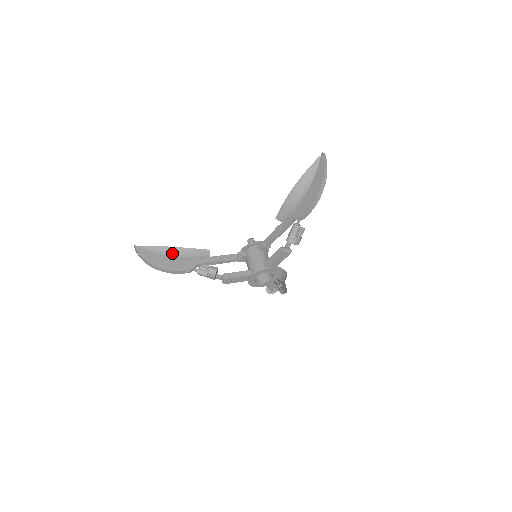
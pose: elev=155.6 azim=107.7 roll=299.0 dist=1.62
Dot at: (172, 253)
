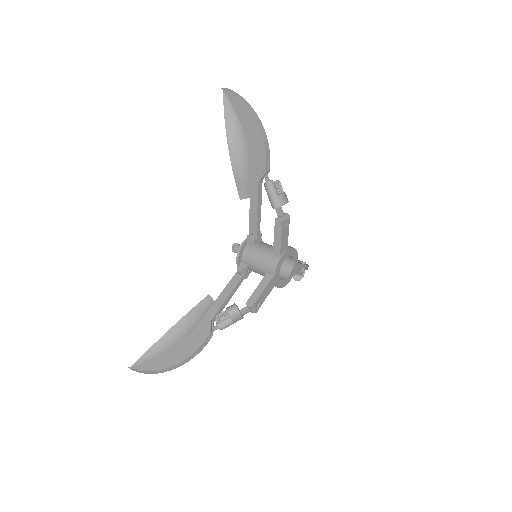
Dot at: (175, 336)
